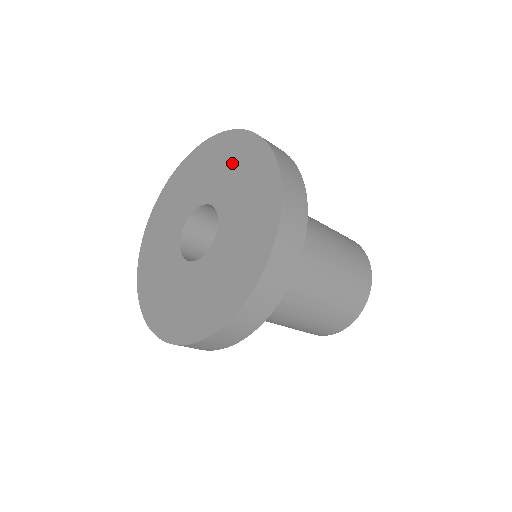
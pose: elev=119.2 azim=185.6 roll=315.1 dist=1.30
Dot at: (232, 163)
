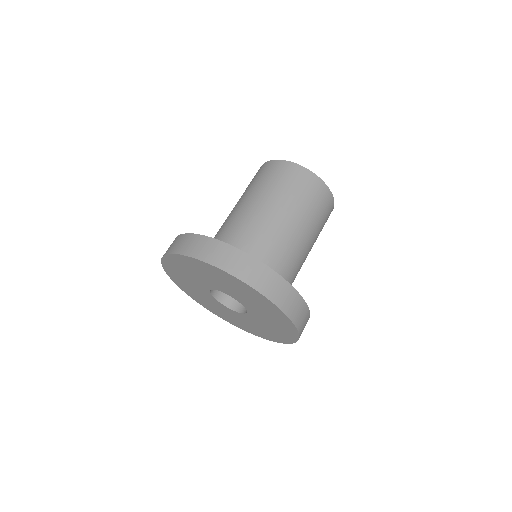
Dot at: (195, 271)
